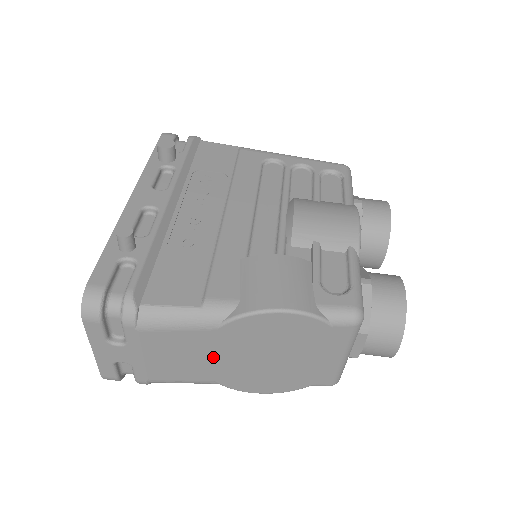
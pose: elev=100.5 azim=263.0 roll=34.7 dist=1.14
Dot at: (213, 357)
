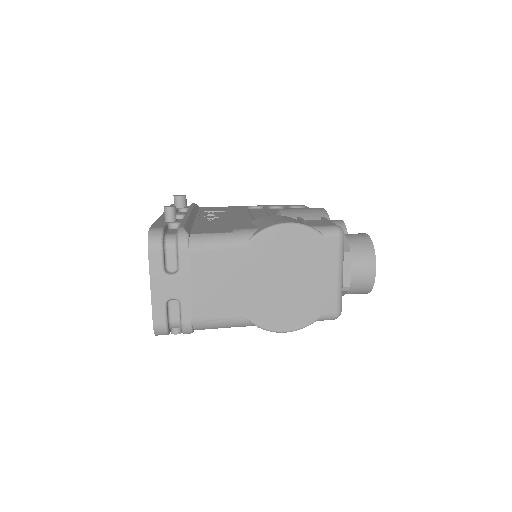
Dot at: (244, 282)
